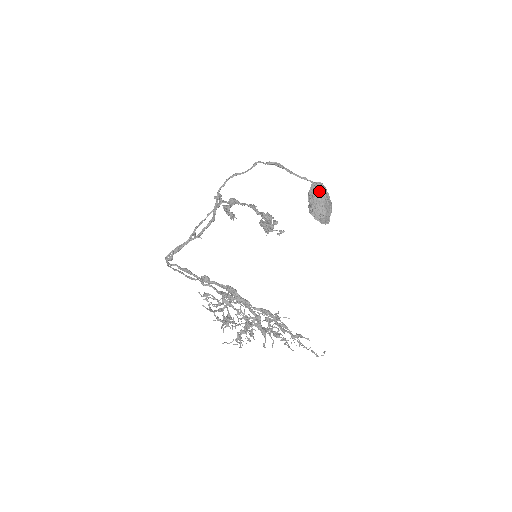
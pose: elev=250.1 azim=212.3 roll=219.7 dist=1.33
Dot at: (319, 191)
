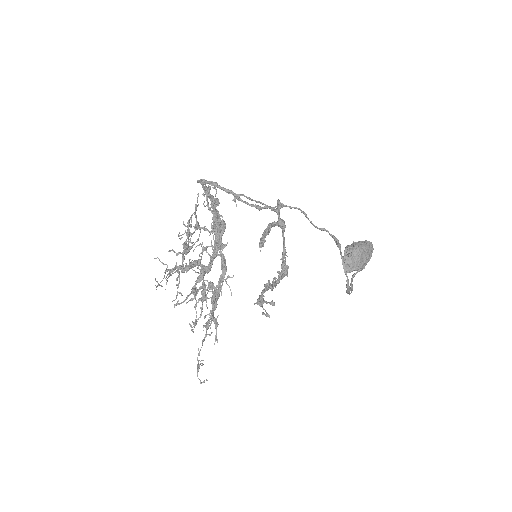
Dot at: (369, 244)
